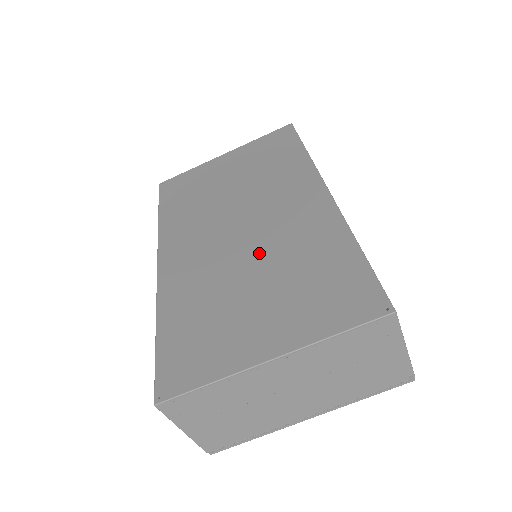
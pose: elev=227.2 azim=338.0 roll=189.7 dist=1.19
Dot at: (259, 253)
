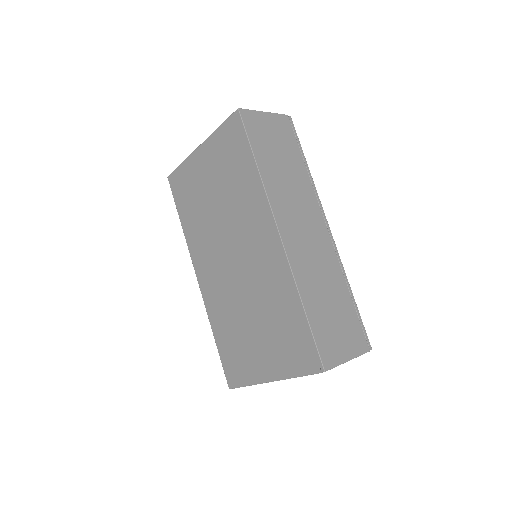
Dot at: (249, 292)
